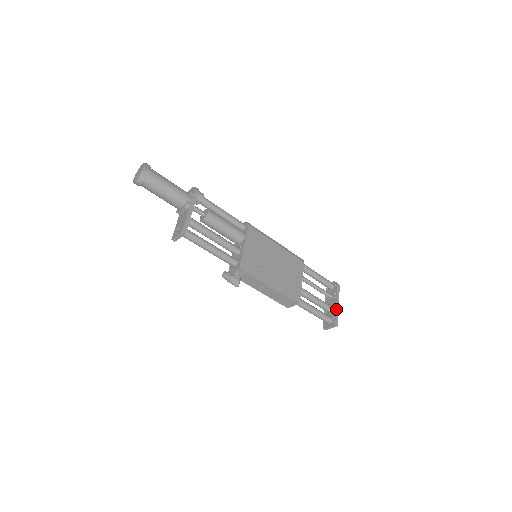
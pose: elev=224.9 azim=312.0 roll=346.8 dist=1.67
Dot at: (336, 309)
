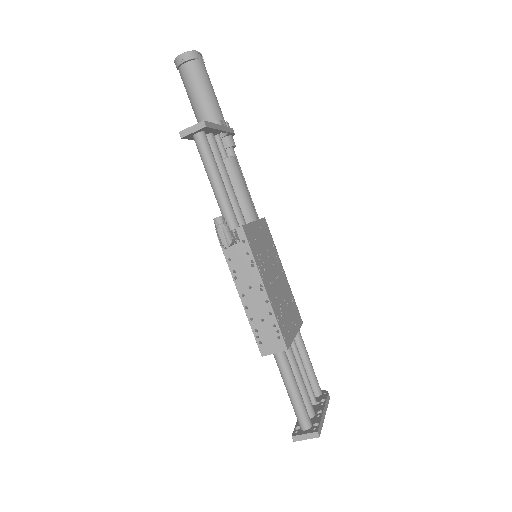
Dot at: (322, 415)
